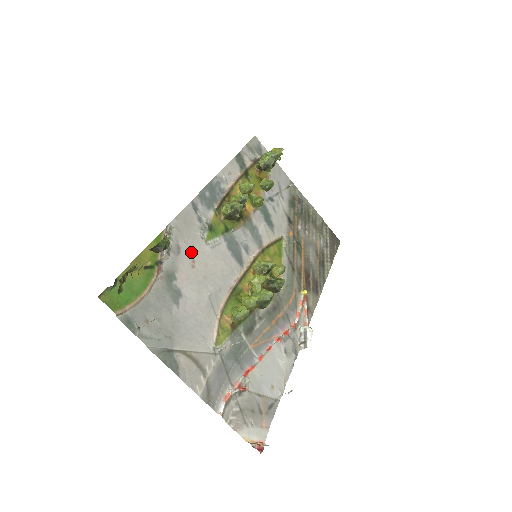
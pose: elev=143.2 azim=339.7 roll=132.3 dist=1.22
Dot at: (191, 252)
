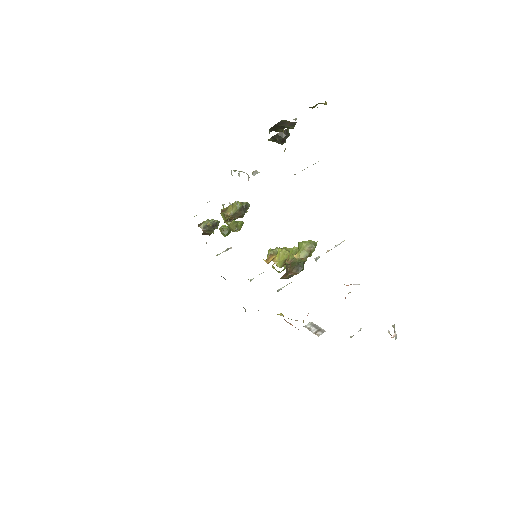
Dot at: occluded
